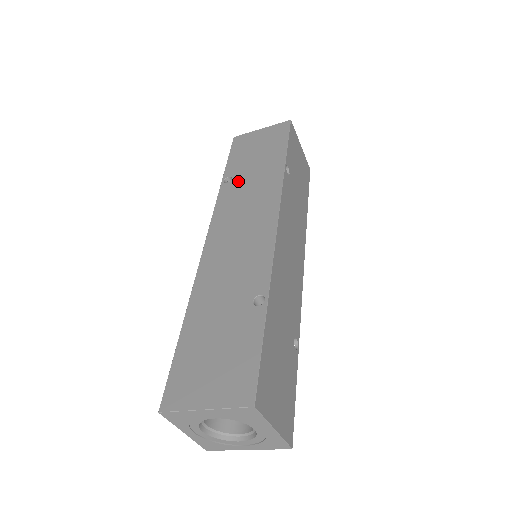
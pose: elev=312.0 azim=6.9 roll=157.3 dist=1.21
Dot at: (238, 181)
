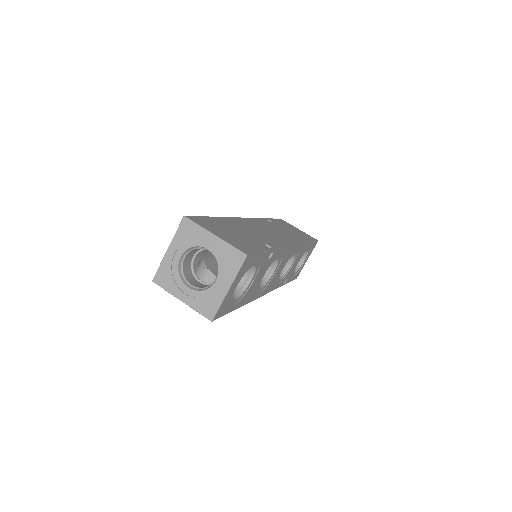
Dot at: occluded
